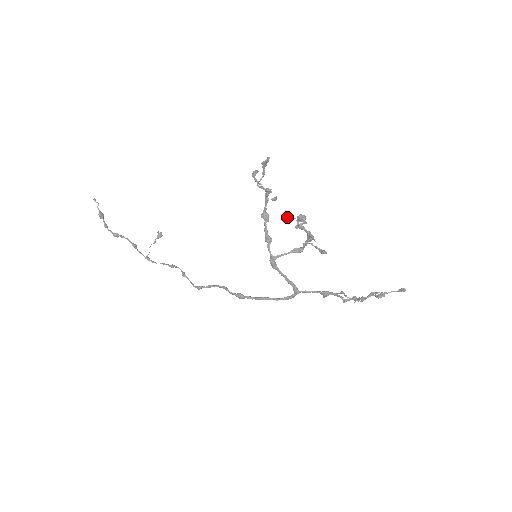
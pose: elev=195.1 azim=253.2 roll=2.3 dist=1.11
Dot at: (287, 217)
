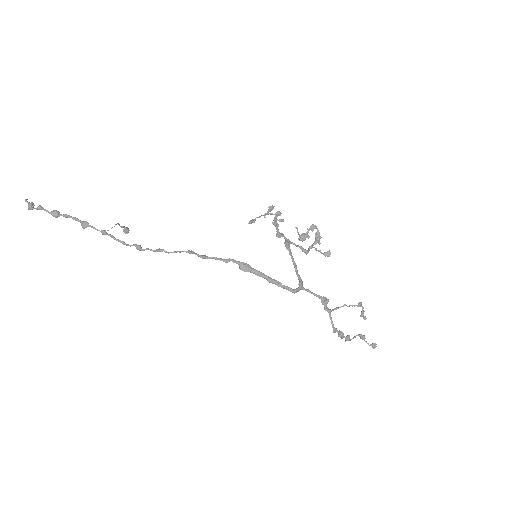
Dot at: (296, 227)
